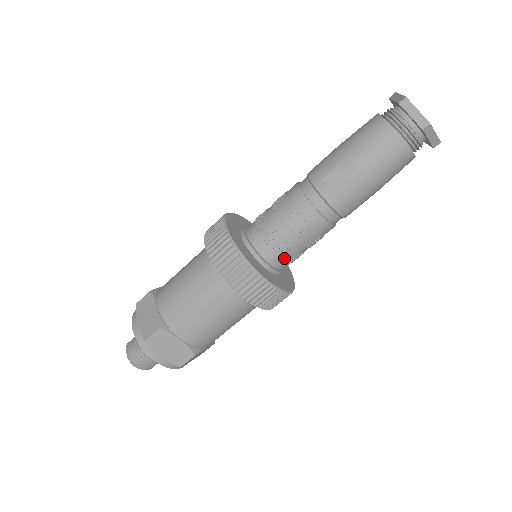
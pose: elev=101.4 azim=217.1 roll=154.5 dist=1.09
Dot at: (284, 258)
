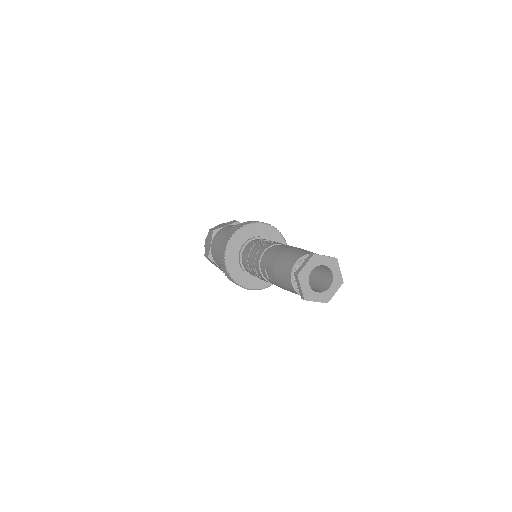
Dot at: occluded
